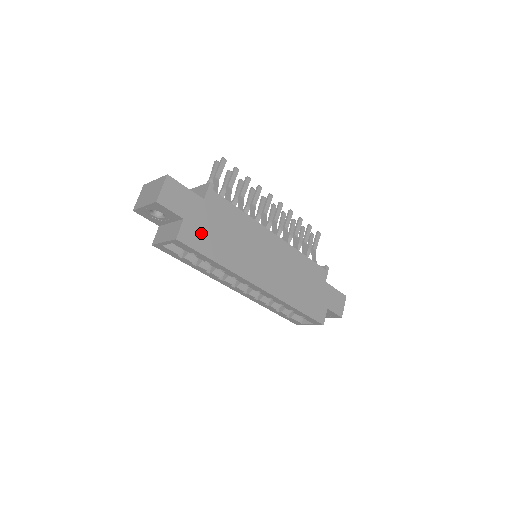
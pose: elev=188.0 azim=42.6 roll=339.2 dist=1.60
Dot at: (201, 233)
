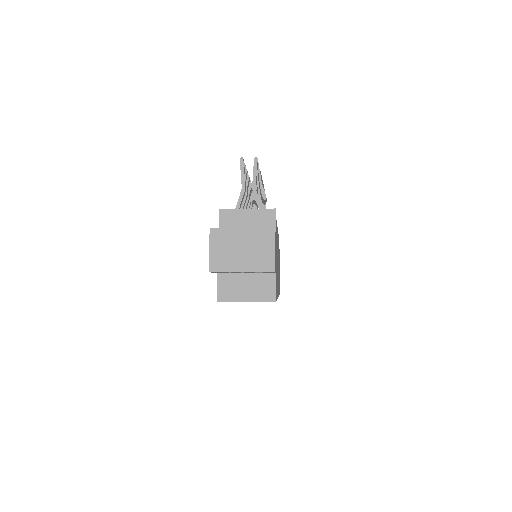
Dot at: (276, 277)
